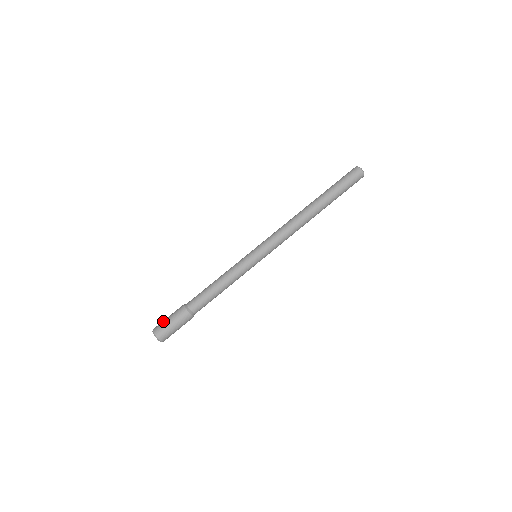
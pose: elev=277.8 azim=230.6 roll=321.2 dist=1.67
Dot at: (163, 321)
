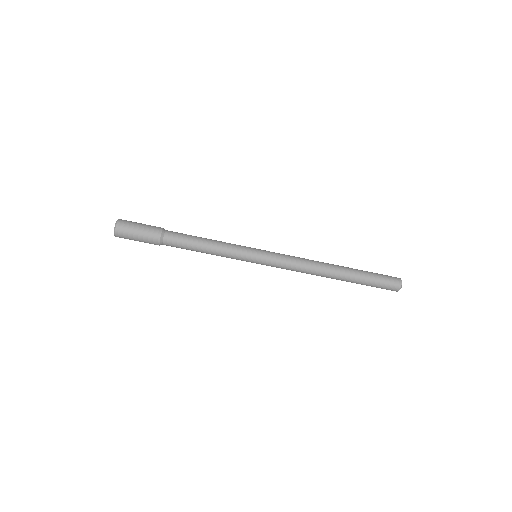
Dot at: (134, 222)
